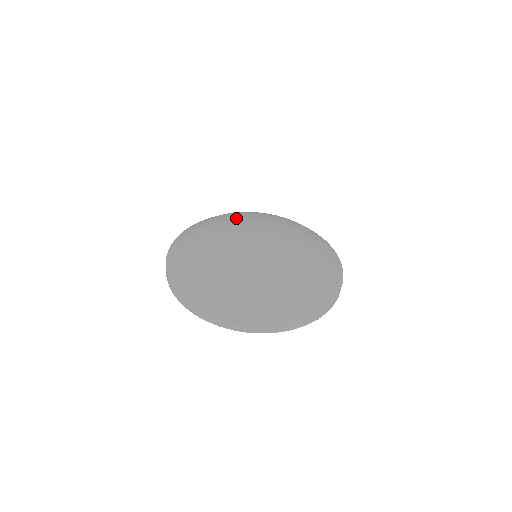
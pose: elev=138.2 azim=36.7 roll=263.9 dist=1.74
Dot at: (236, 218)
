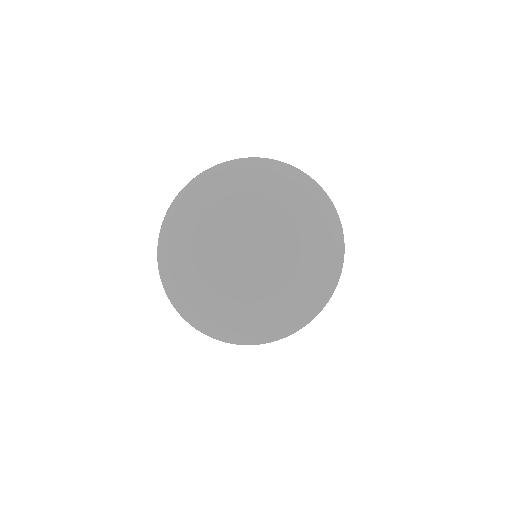
Dot at: (281, 216)
